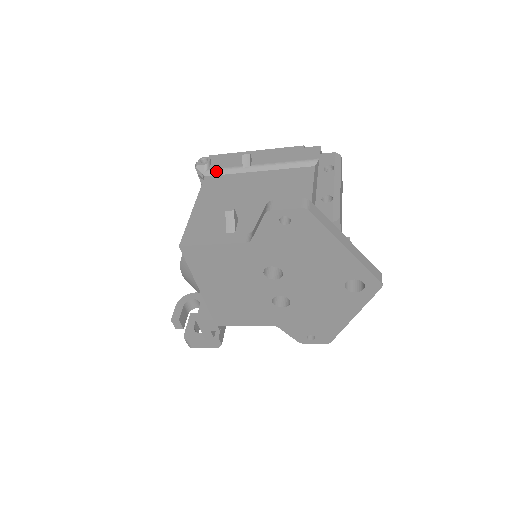
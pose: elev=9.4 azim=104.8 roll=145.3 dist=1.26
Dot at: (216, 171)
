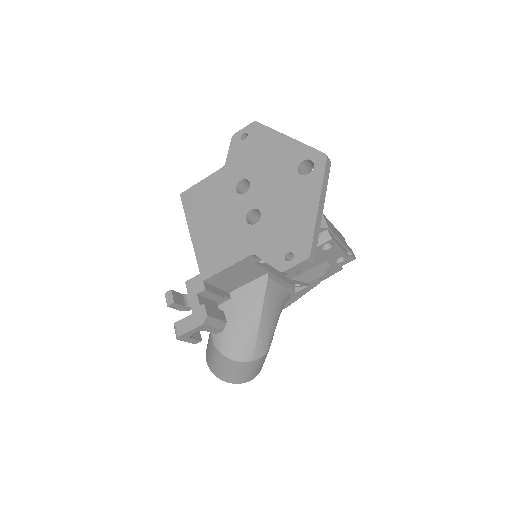
Dot at: occluded
